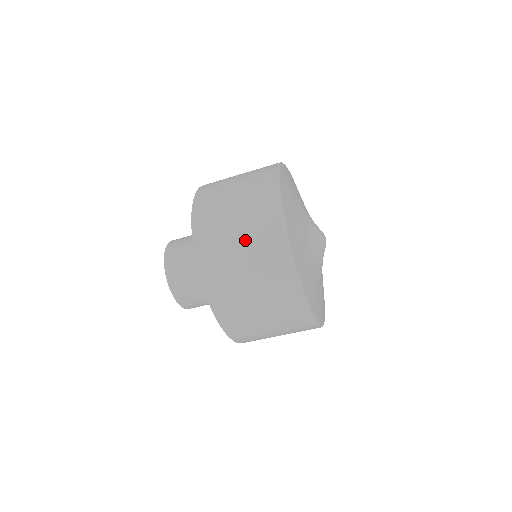
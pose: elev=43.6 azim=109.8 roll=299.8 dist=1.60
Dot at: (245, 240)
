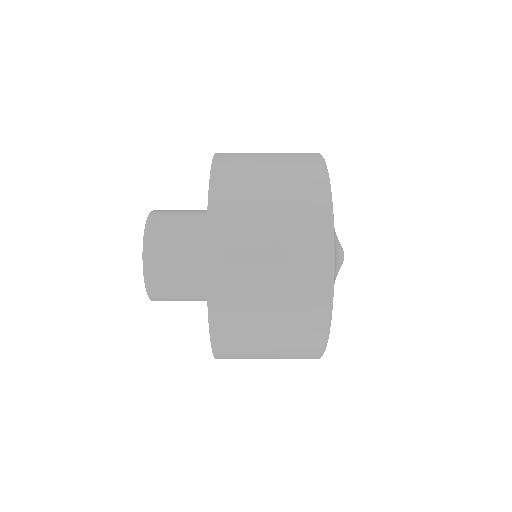
Dot at: occluded
